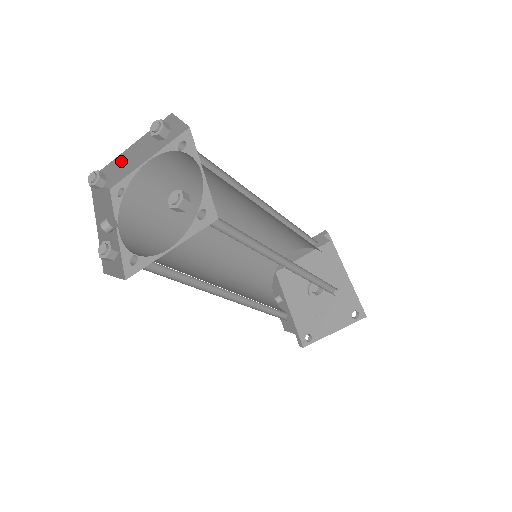
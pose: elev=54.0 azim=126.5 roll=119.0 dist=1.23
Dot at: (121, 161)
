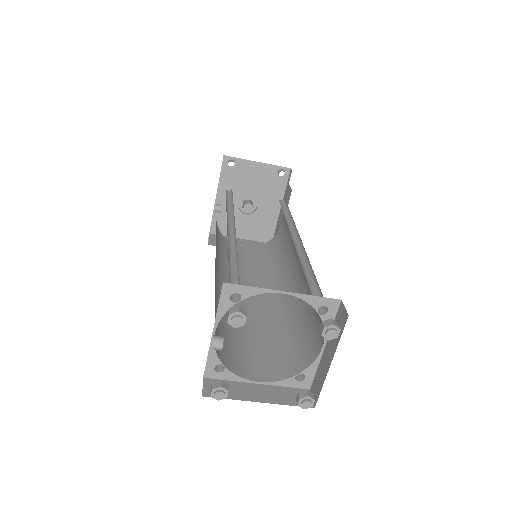
Dot at: occluded
